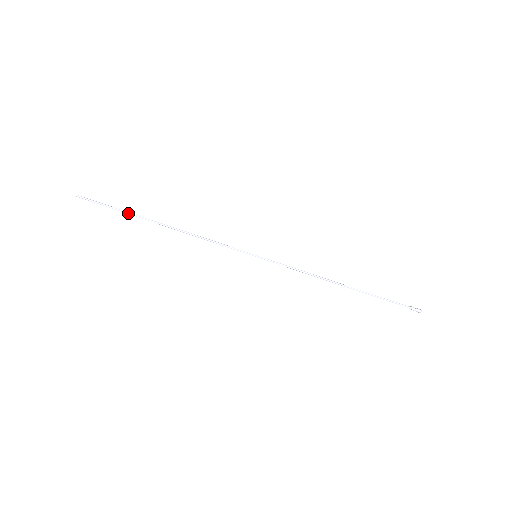
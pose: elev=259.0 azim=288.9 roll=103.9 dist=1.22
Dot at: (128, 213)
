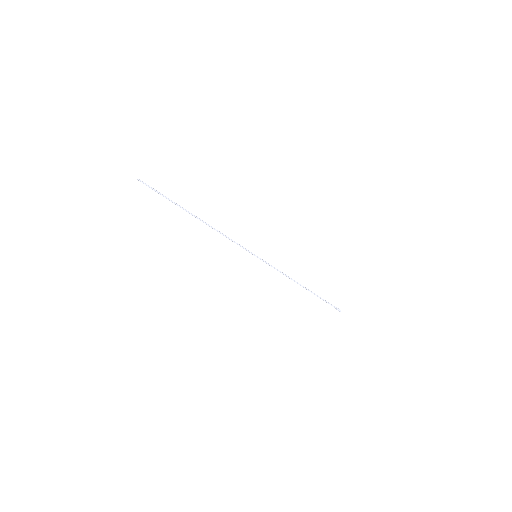
Dot at: (175, 204)
